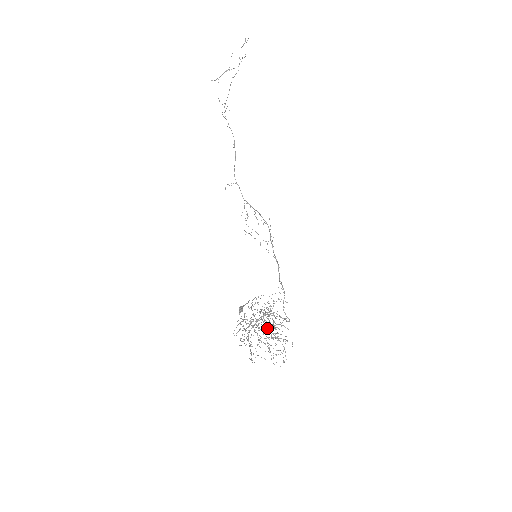
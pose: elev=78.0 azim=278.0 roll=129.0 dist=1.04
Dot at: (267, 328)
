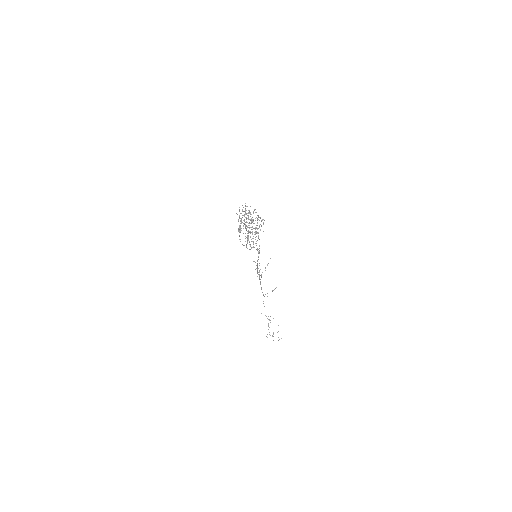
Dot at: (251, 227)
